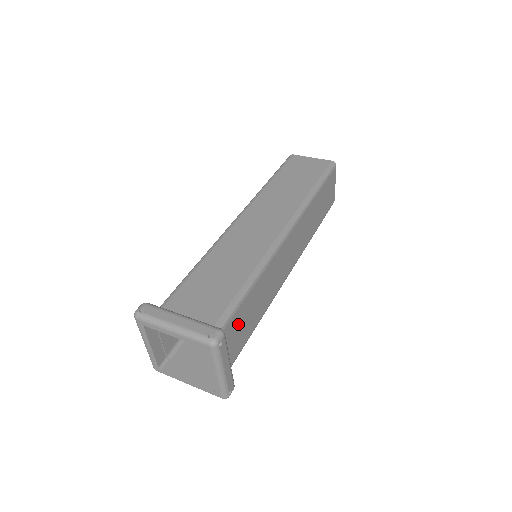
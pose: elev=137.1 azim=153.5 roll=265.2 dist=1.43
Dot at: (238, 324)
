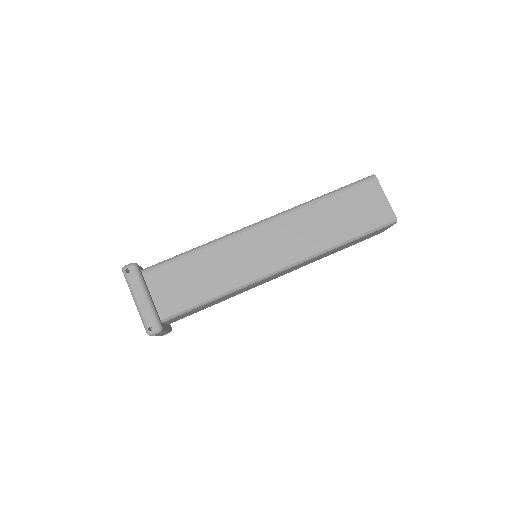
Dot at: (189, 313)
